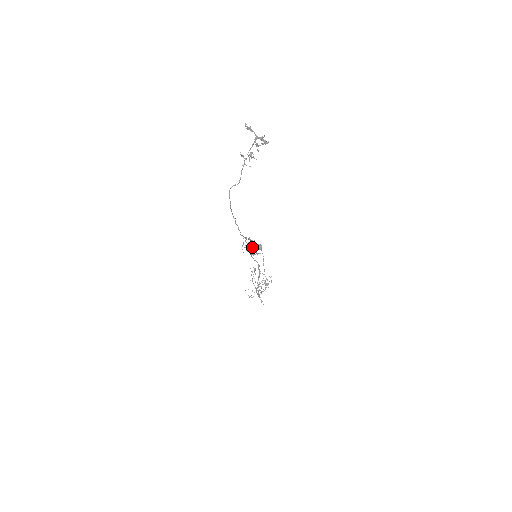
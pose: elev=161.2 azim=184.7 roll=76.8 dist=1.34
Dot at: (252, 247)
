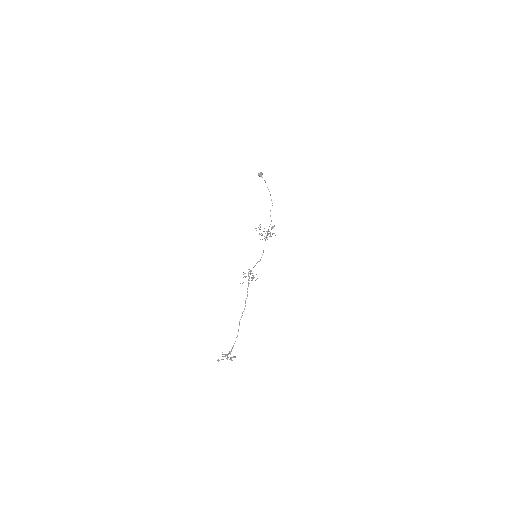
Dot at: (250, 271)
